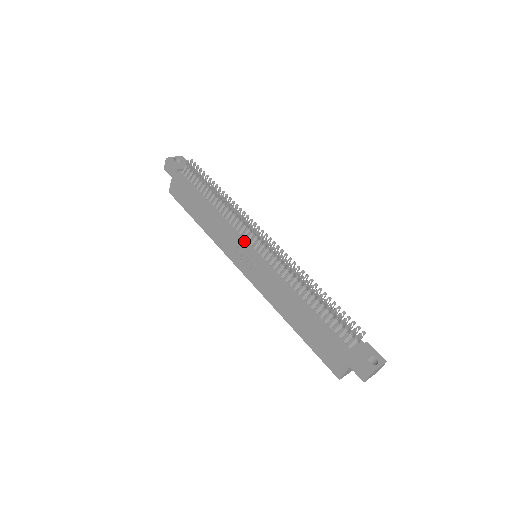
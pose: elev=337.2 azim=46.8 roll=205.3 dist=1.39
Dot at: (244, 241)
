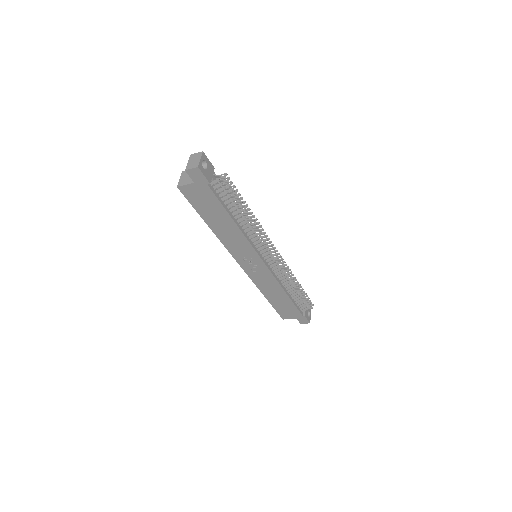
Dot at: (259, 255)
